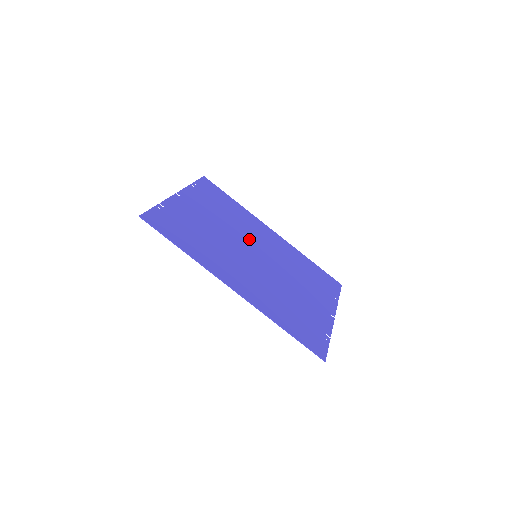
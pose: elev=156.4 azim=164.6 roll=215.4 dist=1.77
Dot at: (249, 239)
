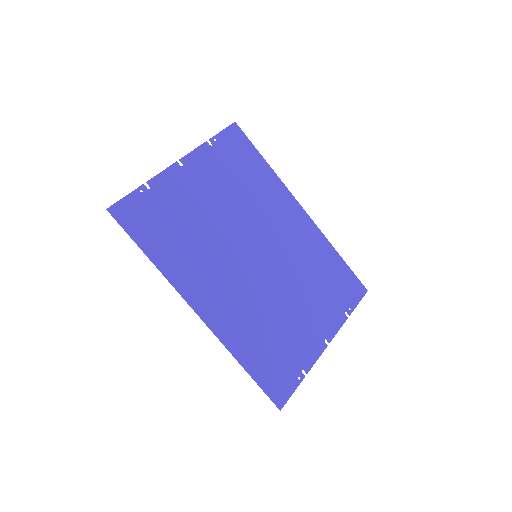
Dot at: (258, 228)
